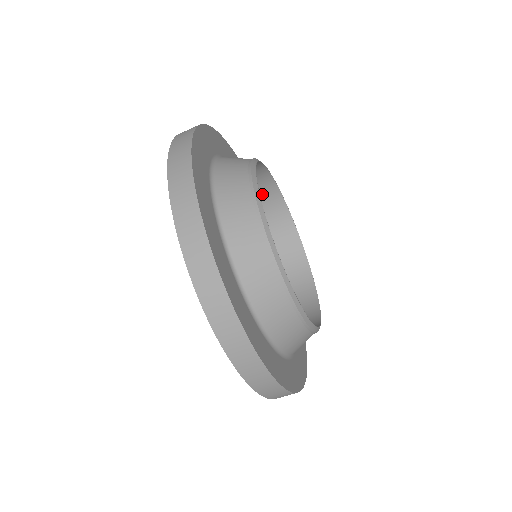
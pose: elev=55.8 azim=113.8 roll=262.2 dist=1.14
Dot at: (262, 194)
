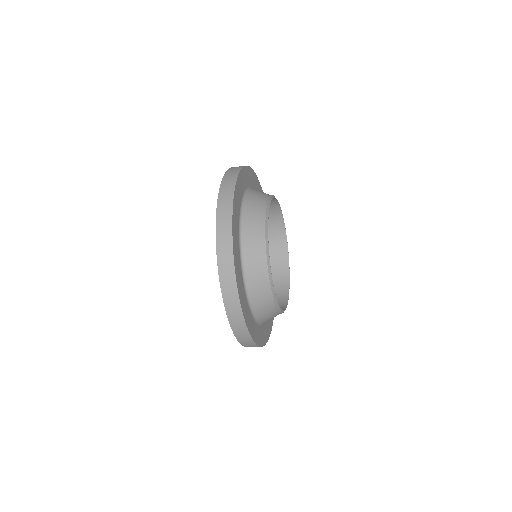
Dot at: occluded
